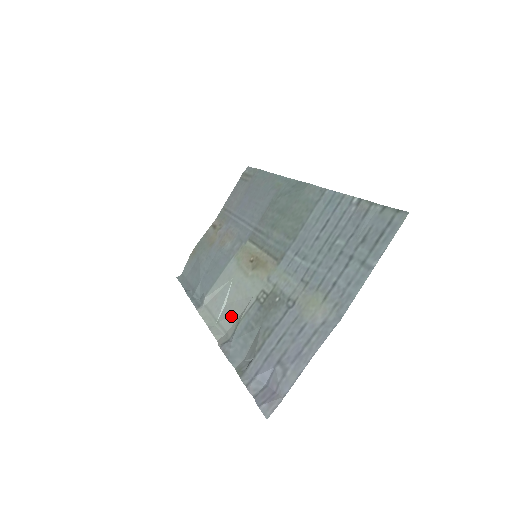
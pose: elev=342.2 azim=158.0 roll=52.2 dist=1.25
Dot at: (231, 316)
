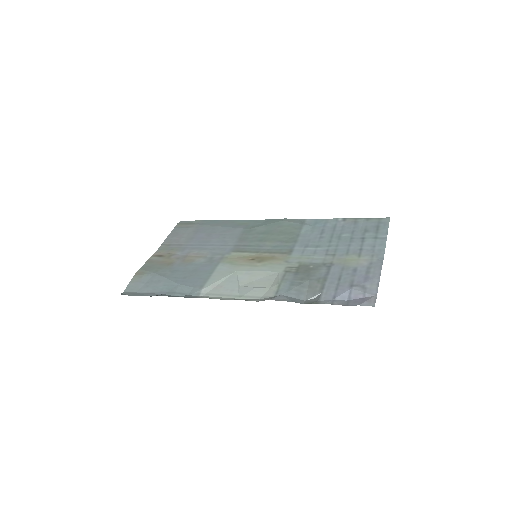
Dot at: (259, 287)
